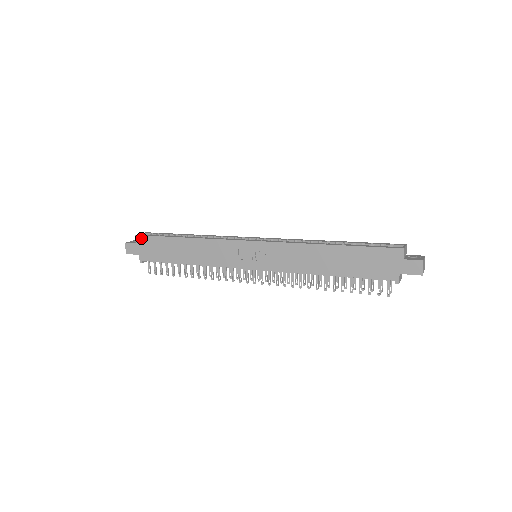
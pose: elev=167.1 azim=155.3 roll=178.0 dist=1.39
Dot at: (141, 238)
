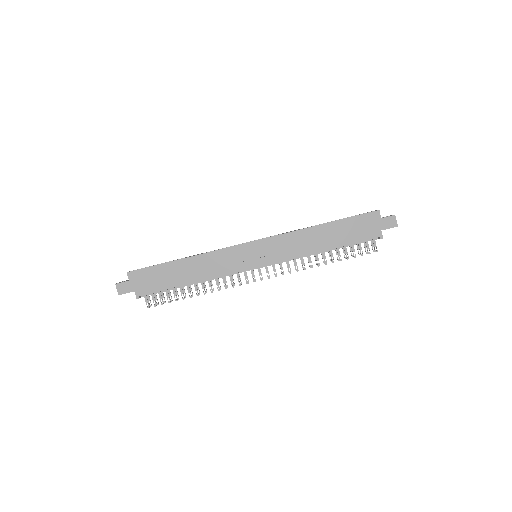
Dot at: (134, 273)
